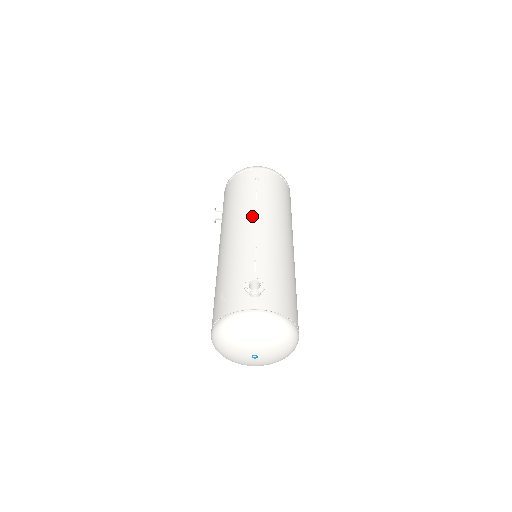
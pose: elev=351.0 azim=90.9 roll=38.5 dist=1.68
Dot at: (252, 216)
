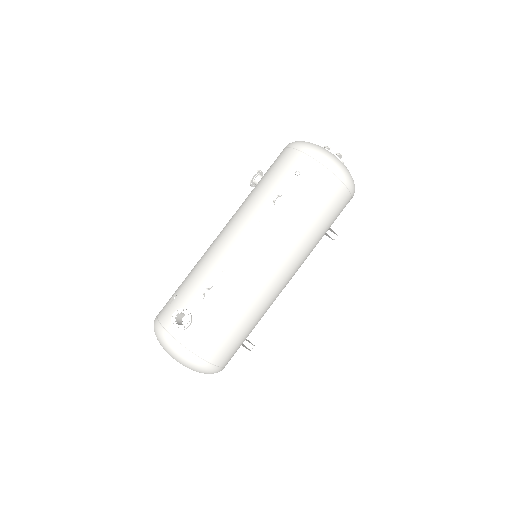
Dot at: (251, 227)
